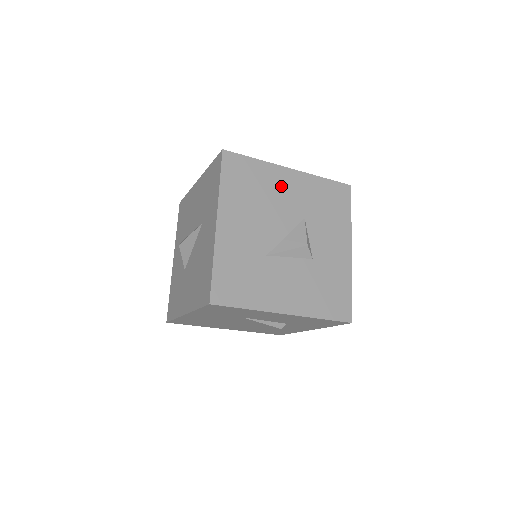
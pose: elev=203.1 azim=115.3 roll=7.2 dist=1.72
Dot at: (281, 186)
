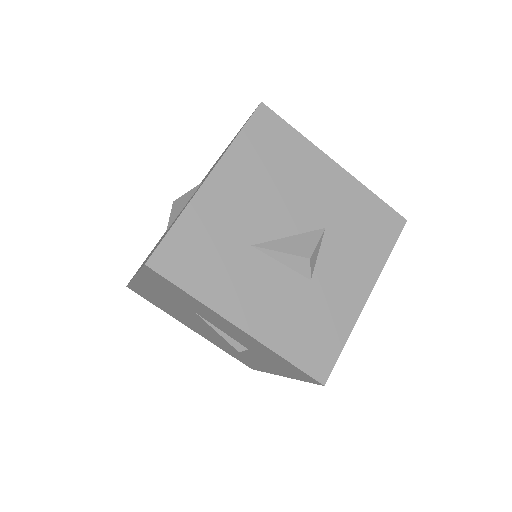
Dot at: (314, 177)
